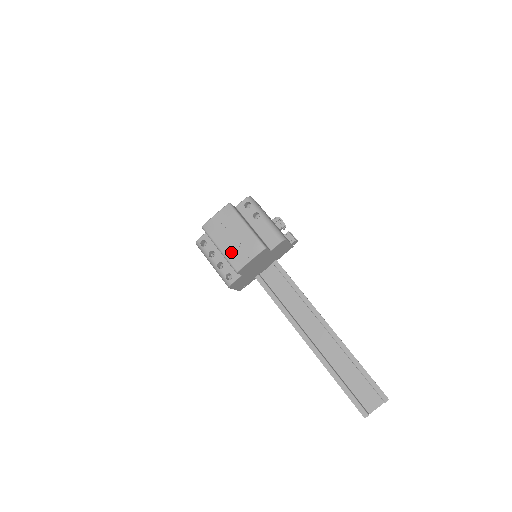
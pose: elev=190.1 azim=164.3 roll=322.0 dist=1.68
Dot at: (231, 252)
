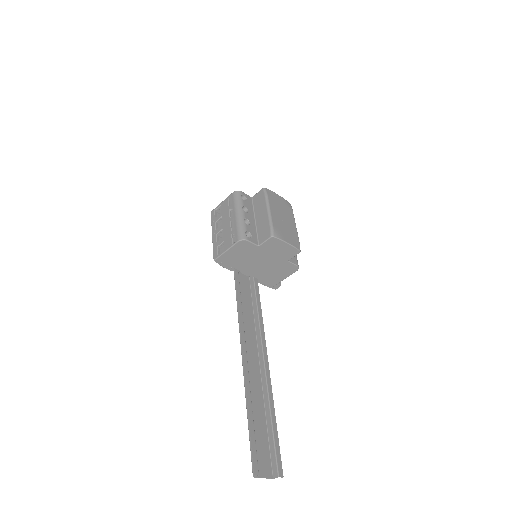
Dot at: (277, 222)
